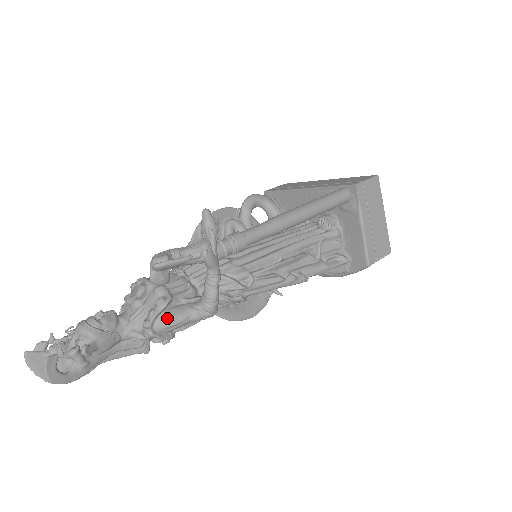
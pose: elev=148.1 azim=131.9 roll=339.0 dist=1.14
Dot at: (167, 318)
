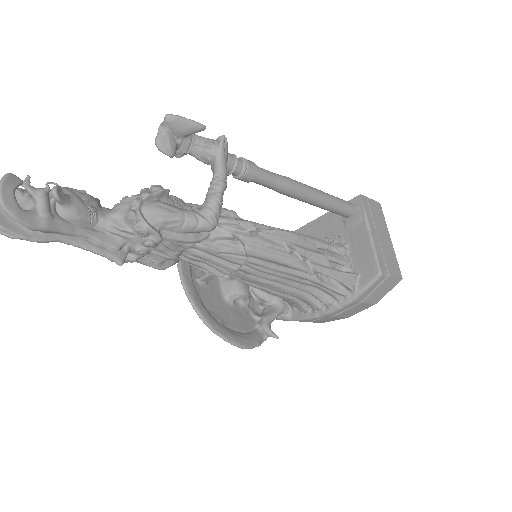
Dot at: (160, 204)
